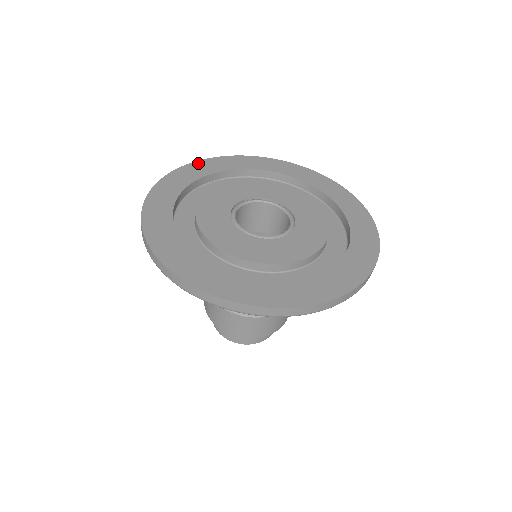
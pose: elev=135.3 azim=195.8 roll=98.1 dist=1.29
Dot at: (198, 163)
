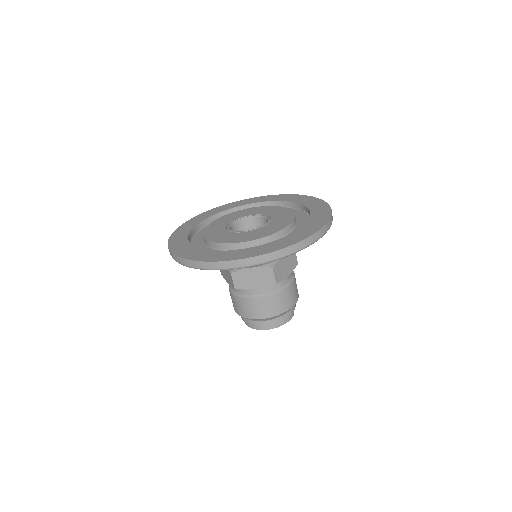
Dot at: (264, 197)
